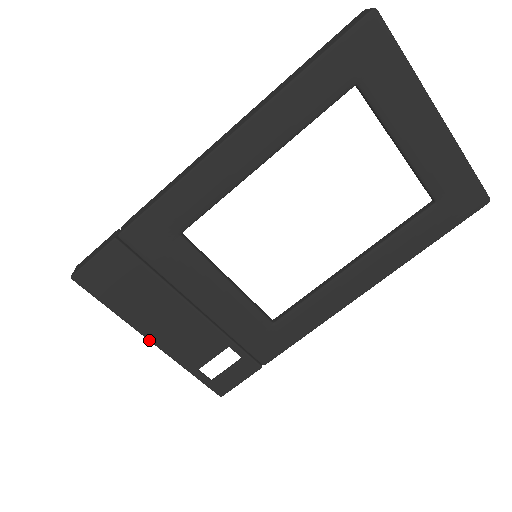
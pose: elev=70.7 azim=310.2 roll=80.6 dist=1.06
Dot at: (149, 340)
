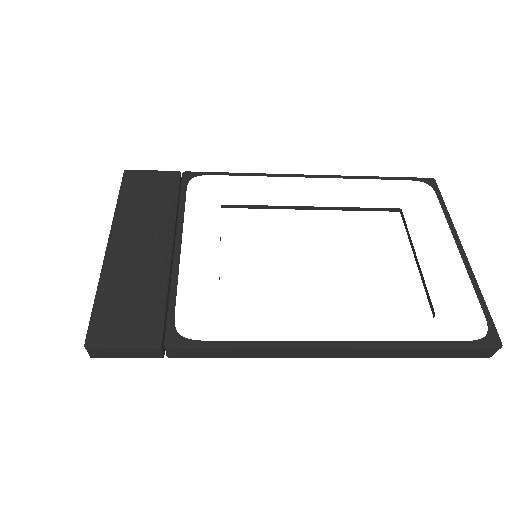
Dot at: occluded
